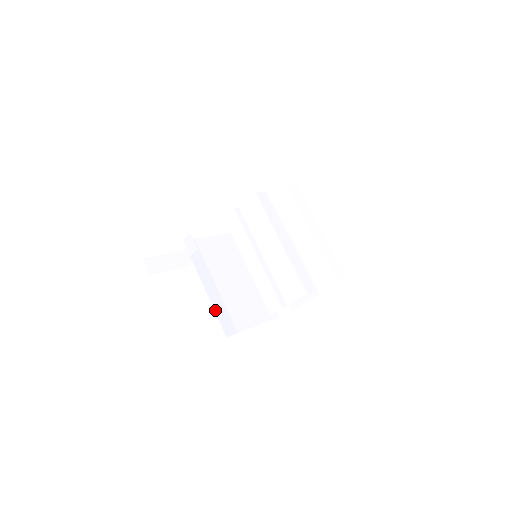
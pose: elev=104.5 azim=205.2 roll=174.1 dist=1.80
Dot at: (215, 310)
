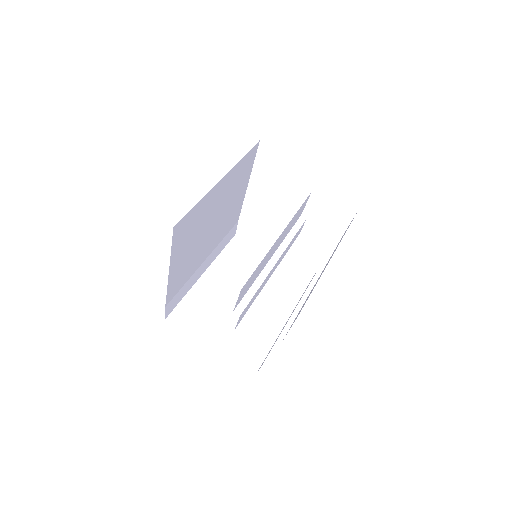
Dot at: (188, 294)
